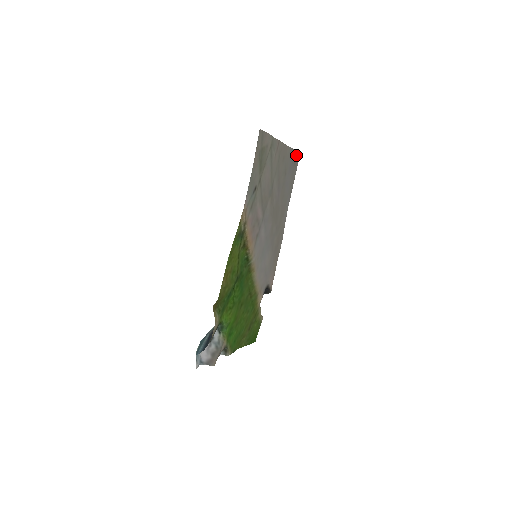
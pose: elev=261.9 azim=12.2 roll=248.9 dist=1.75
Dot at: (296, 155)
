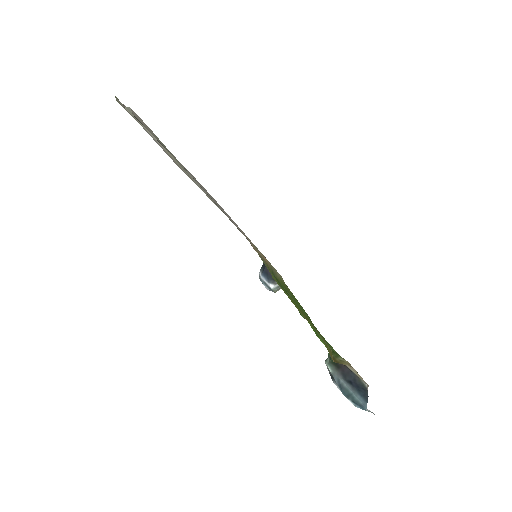
Dot at: occluded
